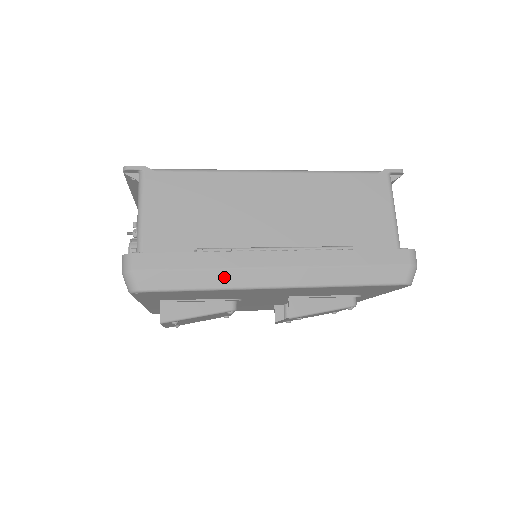
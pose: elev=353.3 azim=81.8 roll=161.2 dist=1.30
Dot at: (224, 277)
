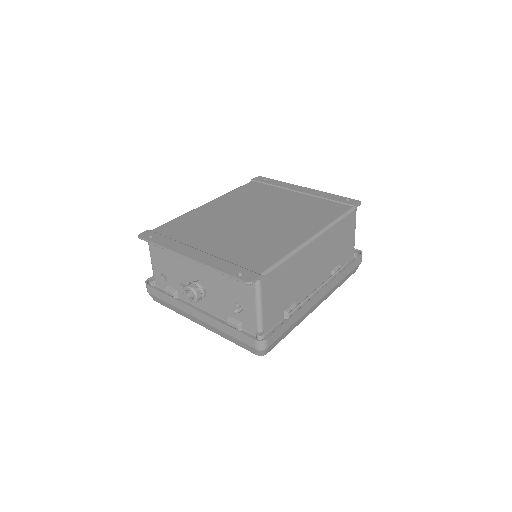
Dot at: (300, 320)
